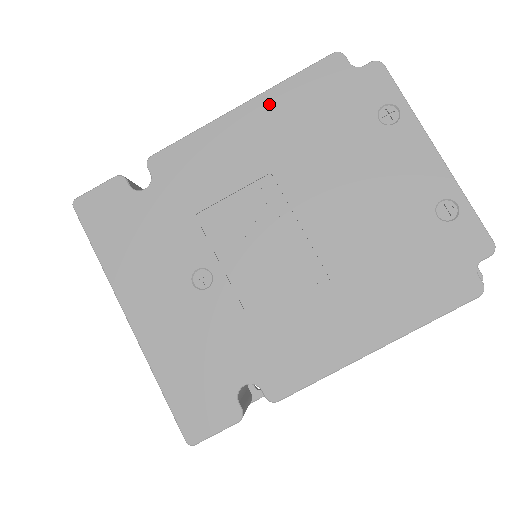
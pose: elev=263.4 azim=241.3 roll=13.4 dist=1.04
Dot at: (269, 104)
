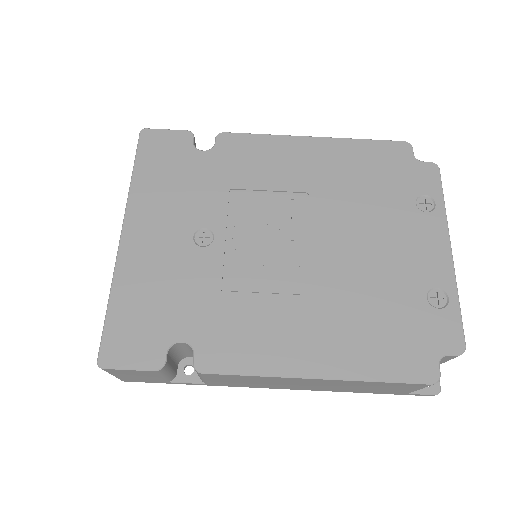
Dot at: (336, 147)
